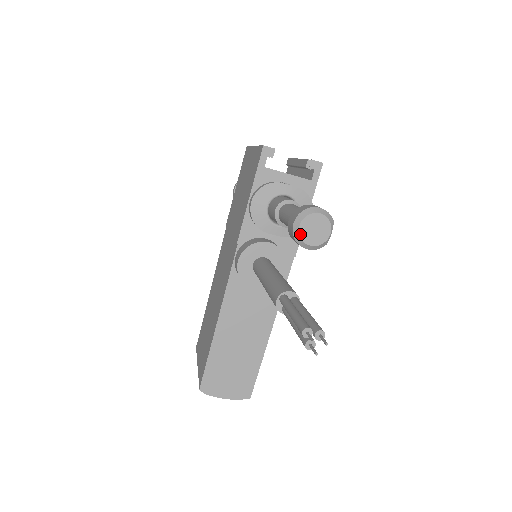
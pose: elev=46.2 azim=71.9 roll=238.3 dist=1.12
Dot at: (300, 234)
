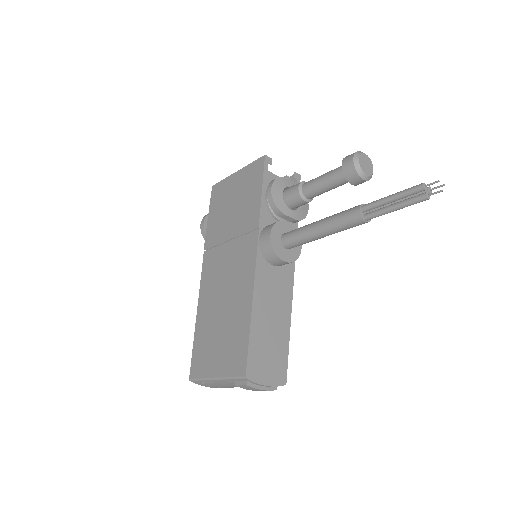
Dot at: (360, 165)
